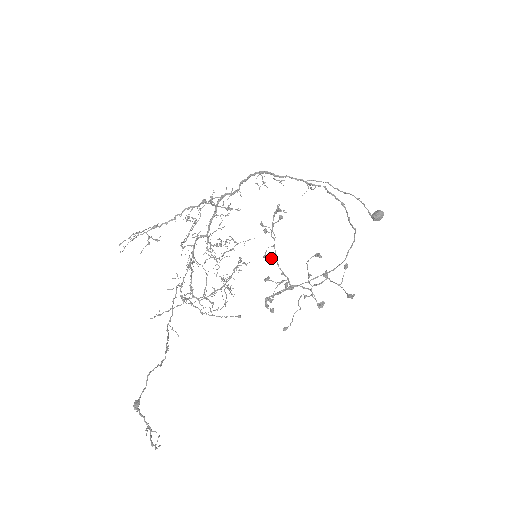
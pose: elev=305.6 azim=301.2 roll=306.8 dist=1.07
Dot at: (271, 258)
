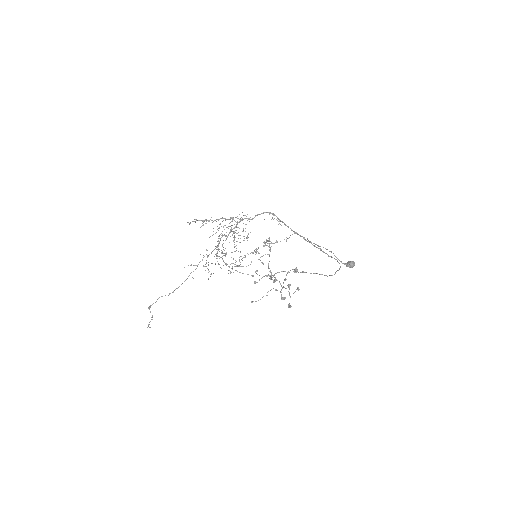
Dot at: (262, 262)
